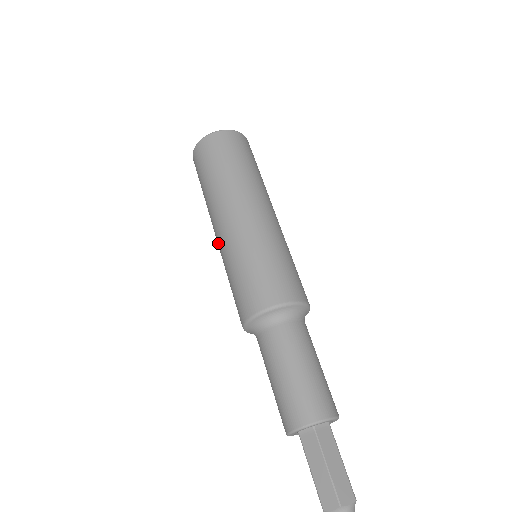
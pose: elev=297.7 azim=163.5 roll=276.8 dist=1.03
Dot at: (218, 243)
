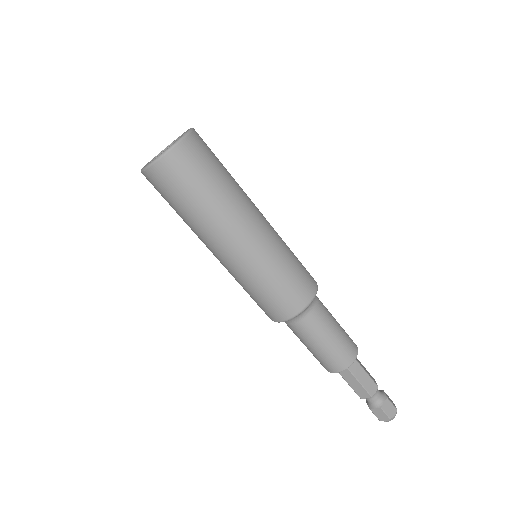
Dot at: occluded
